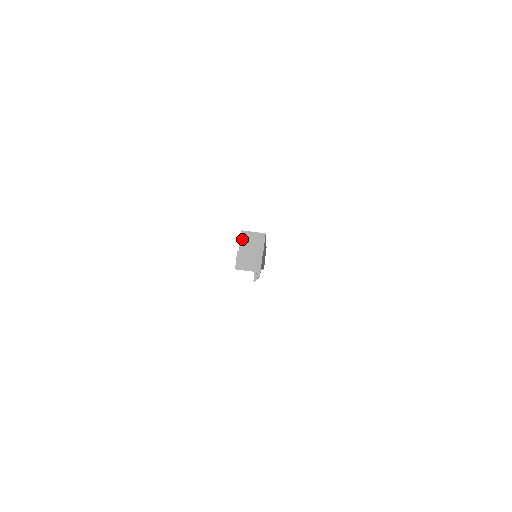
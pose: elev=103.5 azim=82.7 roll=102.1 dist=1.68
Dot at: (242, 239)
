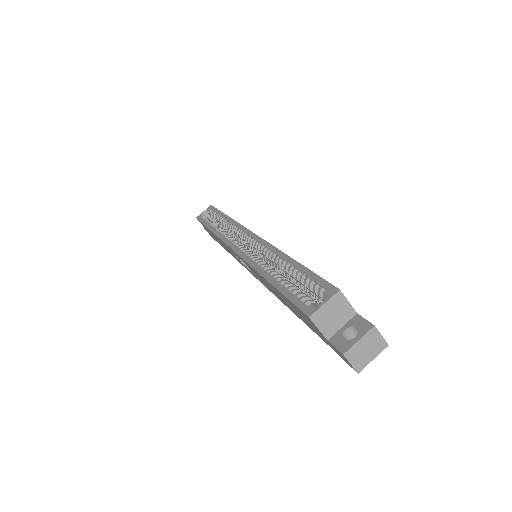
Dot at: (319, 325)
